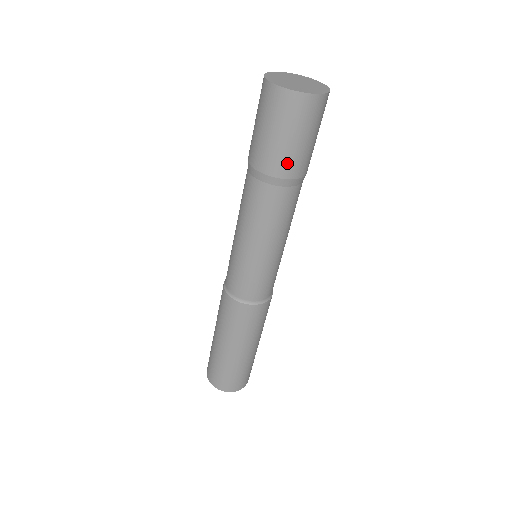
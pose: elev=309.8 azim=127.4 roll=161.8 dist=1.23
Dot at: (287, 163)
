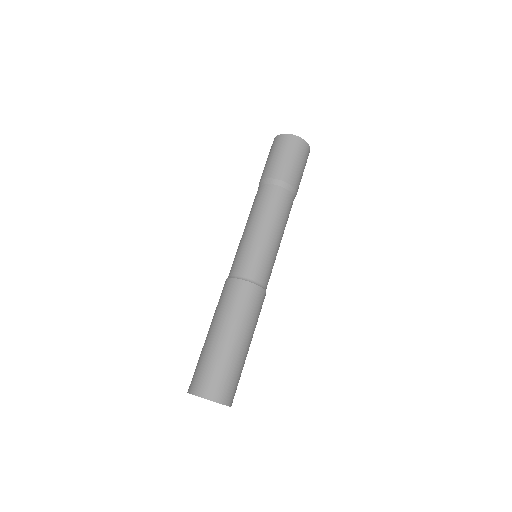
Dot at: (288, 173)
